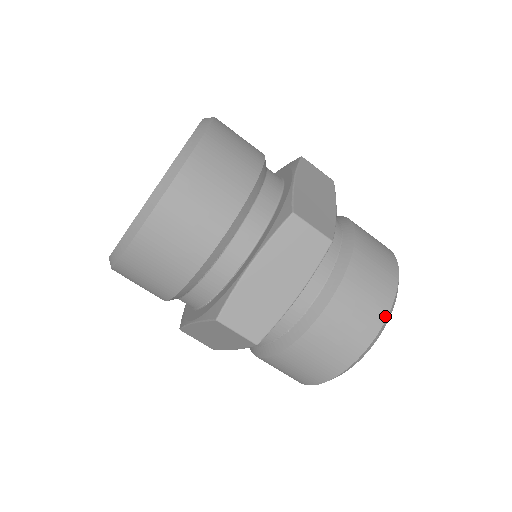
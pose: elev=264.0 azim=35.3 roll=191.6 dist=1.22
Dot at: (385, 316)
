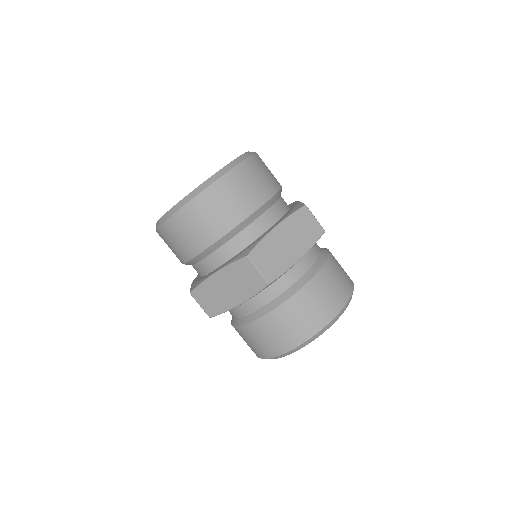
Dot at: (300, 343)
